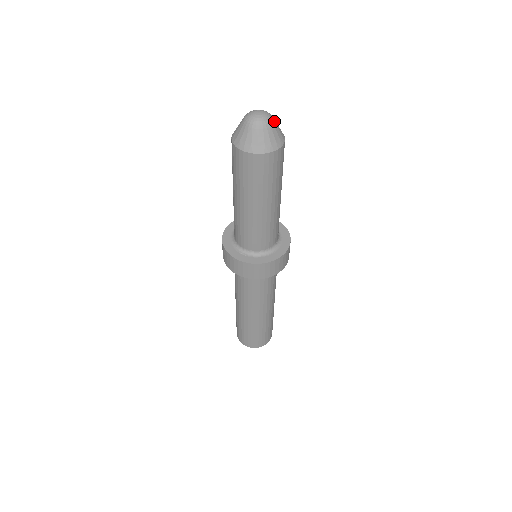
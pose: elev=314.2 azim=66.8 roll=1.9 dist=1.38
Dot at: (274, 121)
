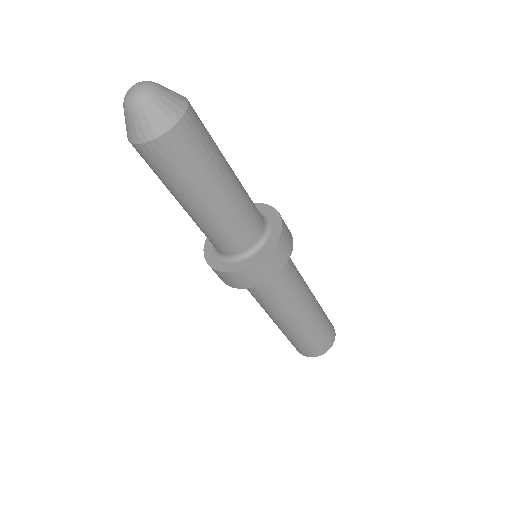
Dot at: (151, 98)
